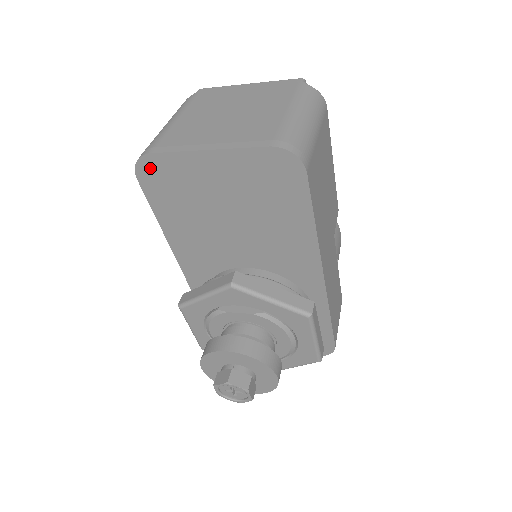
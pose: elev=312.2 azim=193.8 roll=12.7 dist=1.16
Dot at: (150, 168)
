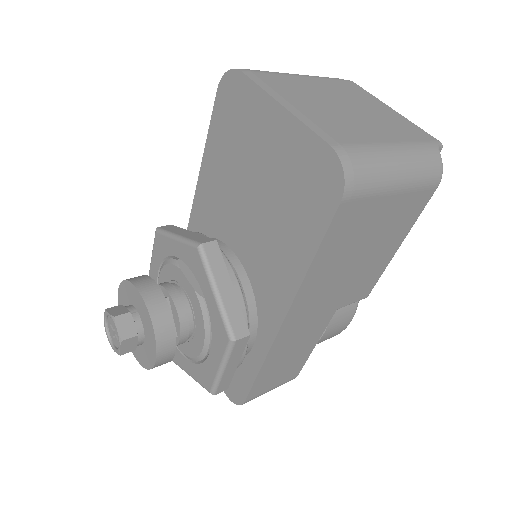
Dot at: (232, 86)
